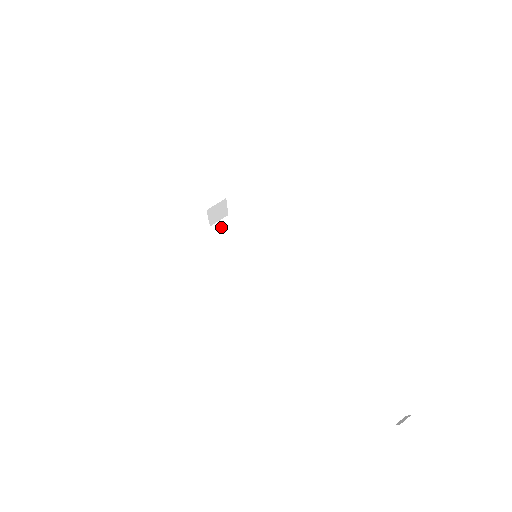
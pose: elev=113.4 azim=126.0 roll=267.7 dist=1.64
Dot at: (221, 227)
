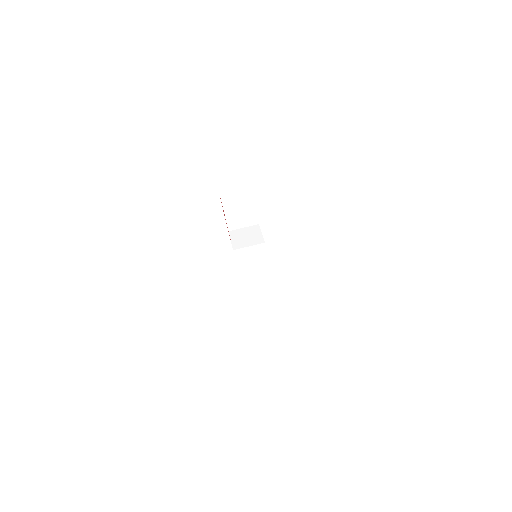
Dot at: (242, 234)
